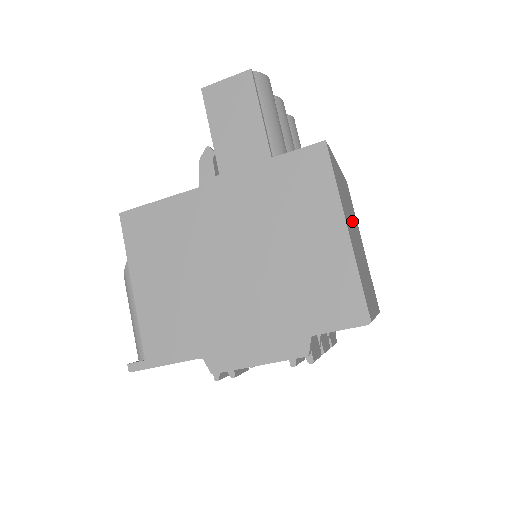
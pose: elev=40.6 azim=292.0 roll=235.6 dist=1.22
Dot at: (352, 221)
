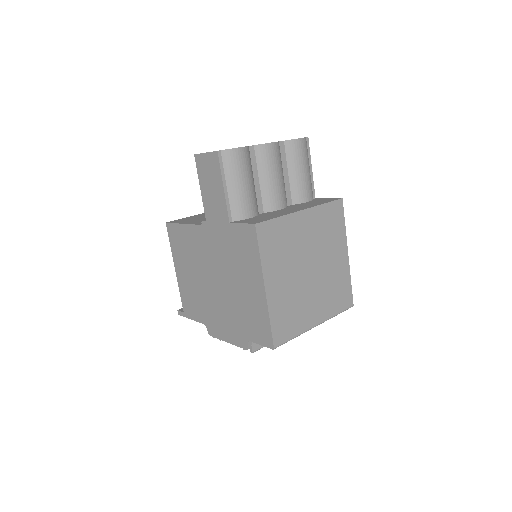
Dot at: (308, 256)
